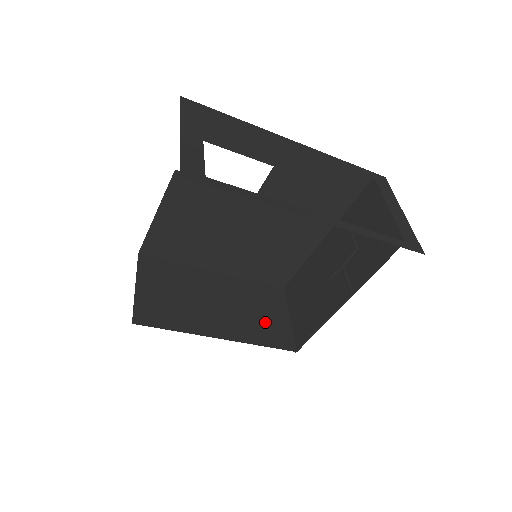
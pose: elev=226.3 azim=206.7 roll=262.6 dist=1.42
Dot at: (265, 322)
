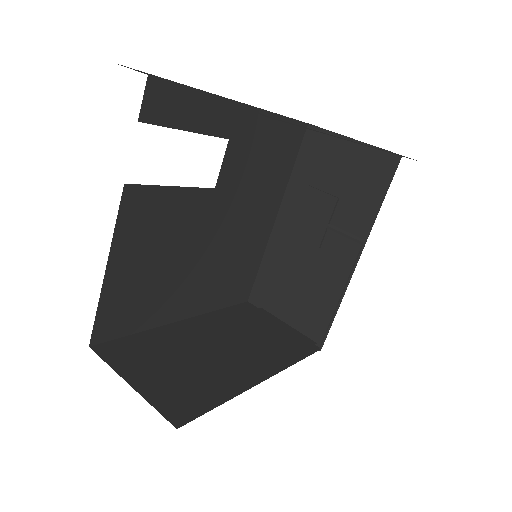
Dot at: (273, 340)
